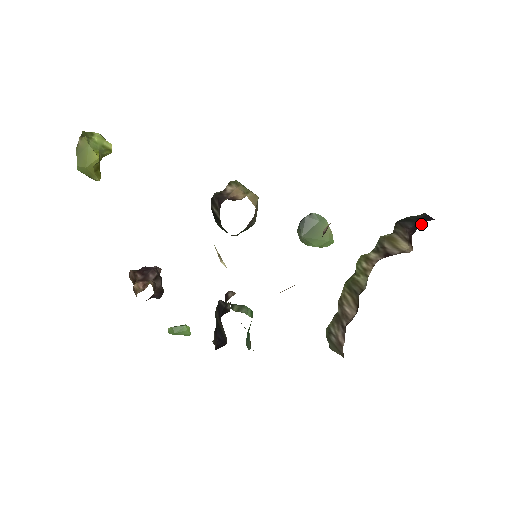
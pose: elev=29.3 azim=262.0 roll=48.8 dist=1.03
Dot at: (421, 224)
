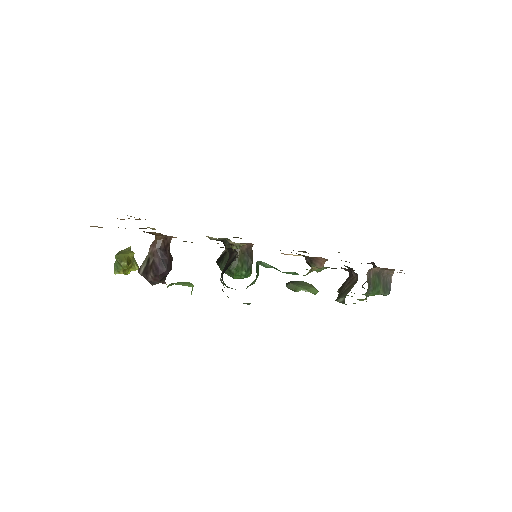
Dot at: occluded
